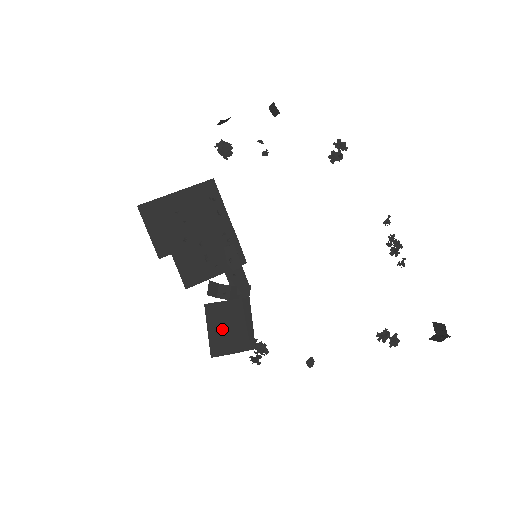
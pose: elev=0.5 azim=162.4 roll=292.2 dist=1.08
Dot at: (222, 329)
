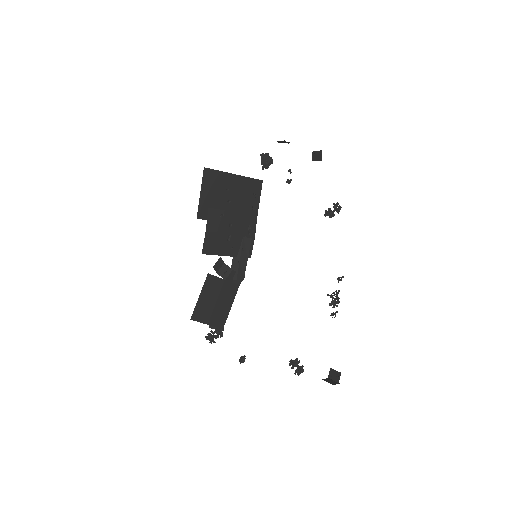
Dot at: (210, 300)
